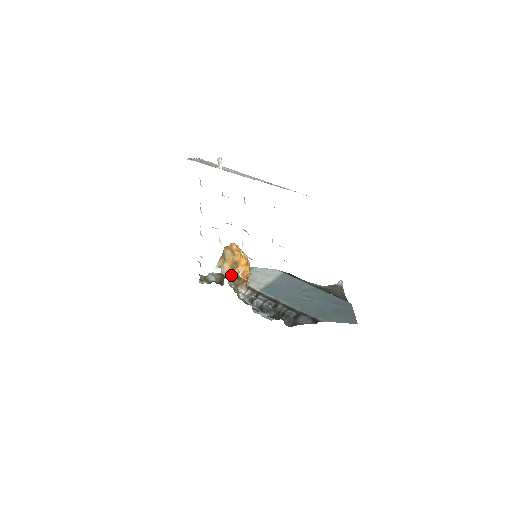
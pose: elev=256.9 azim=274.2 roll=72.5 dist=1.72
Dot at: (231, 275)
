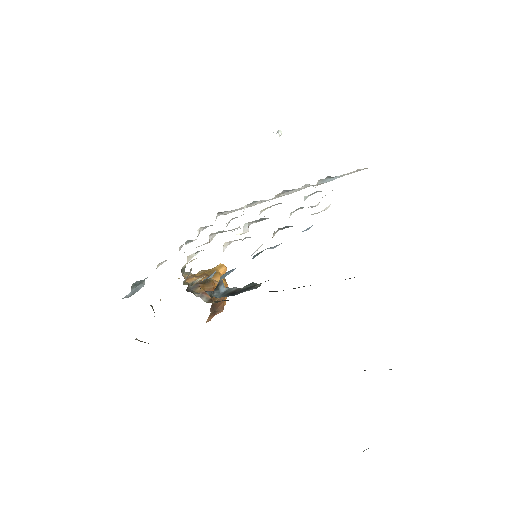
Dot at: (195, 280)
